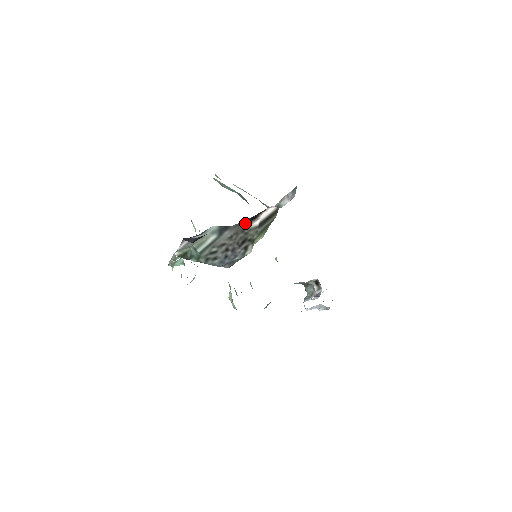
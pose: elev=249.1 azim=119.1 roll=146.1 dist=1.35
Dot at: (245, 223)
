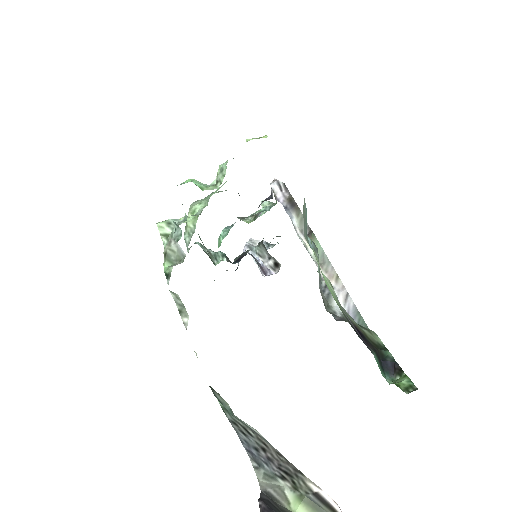
Dot at: occluded
